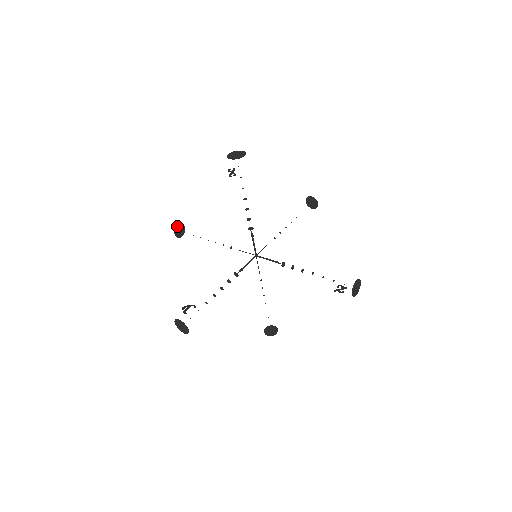
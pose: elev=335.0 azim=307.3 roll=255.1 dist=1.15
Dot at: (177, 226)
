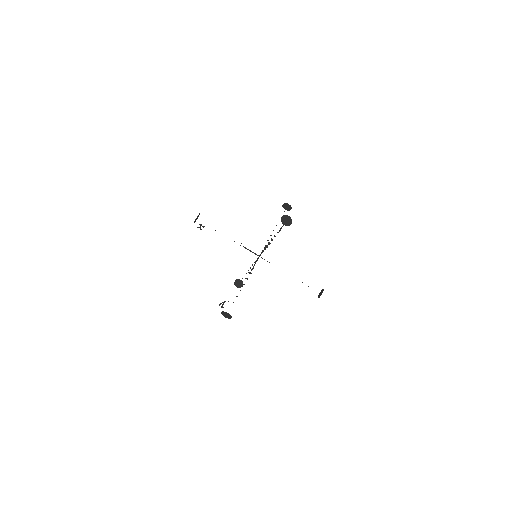
Dot at: (234, 282)
